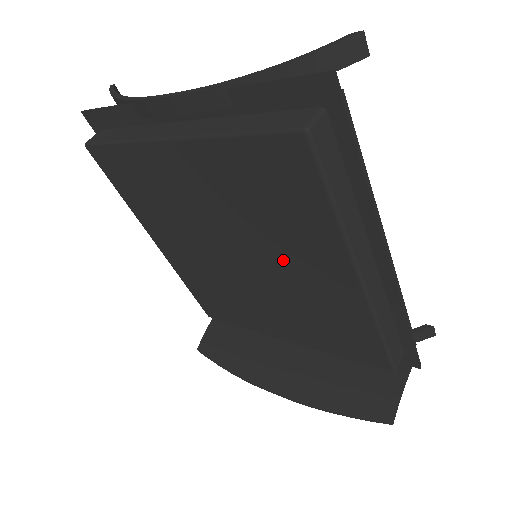
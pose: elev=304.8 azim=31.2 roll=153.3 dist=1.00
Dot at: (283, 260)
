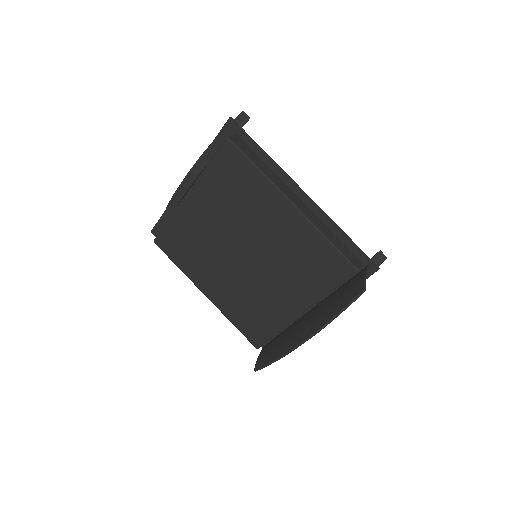
Dot at: (260, 229)
